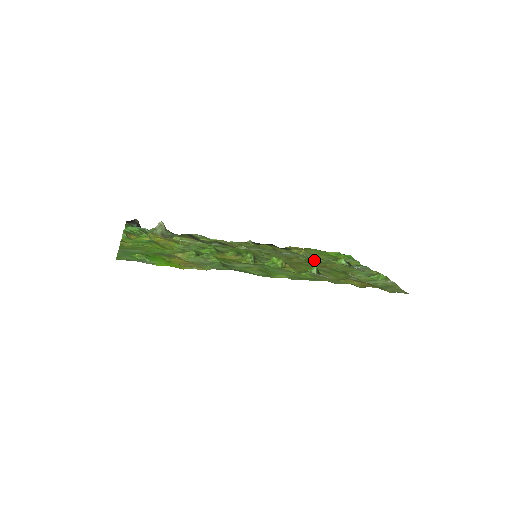
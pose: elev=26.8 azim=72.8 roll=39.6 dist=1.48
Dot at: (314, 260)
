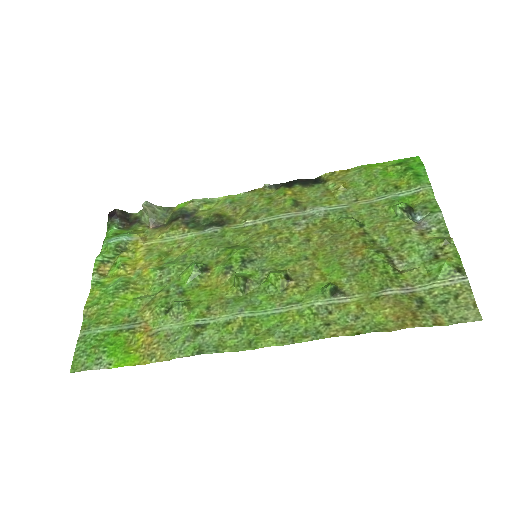
Dot at: (348, 225)
